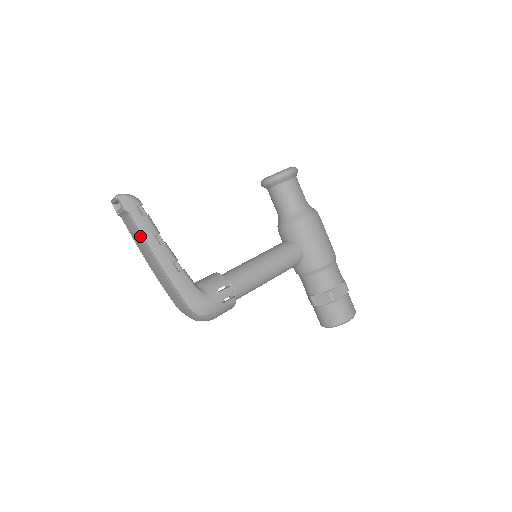
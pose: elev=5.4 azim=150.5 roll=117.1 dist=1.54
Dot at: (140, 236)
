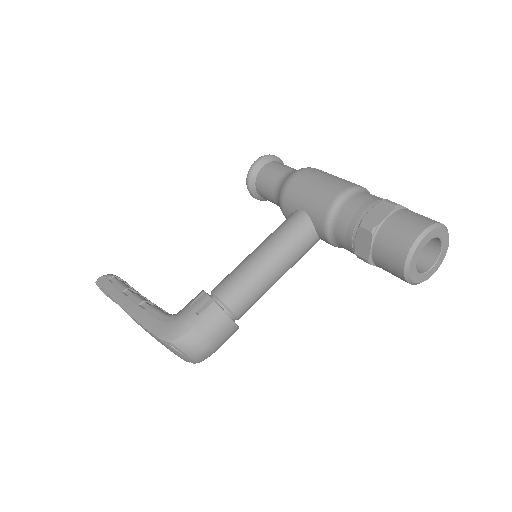
Dot at: occluded
